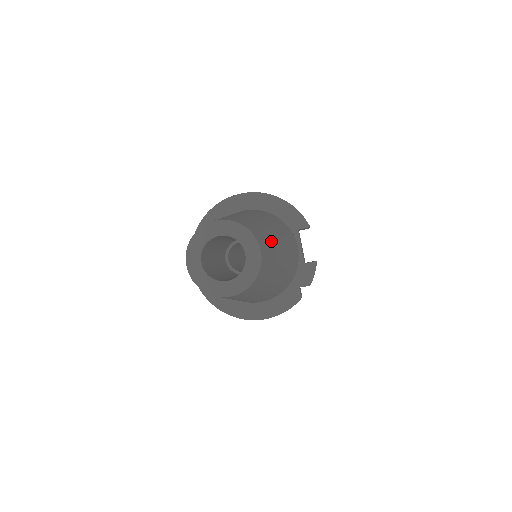
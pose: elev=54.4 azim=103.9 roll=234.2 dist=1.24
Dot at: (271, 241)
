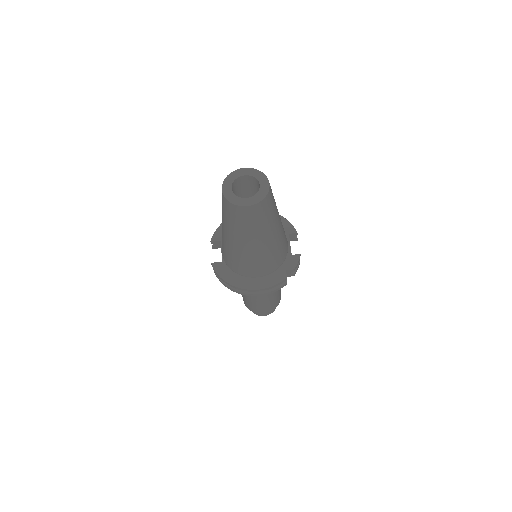
Dot at: (274, 199)
